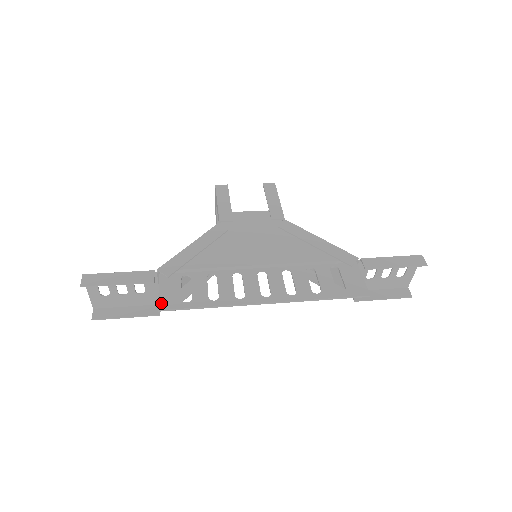
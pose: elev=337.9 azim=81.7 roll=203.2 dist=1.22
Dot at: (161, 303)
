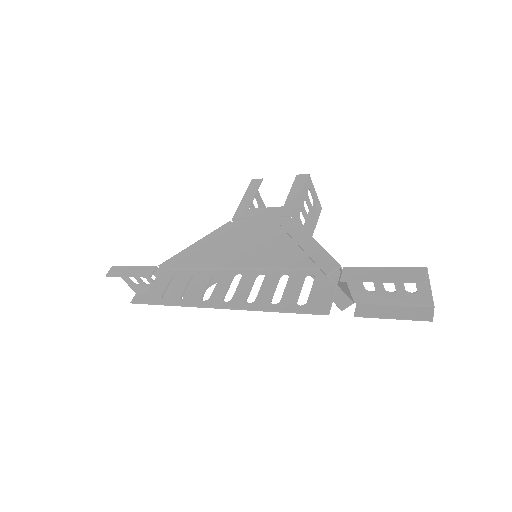
Dot at: (146, 297)
